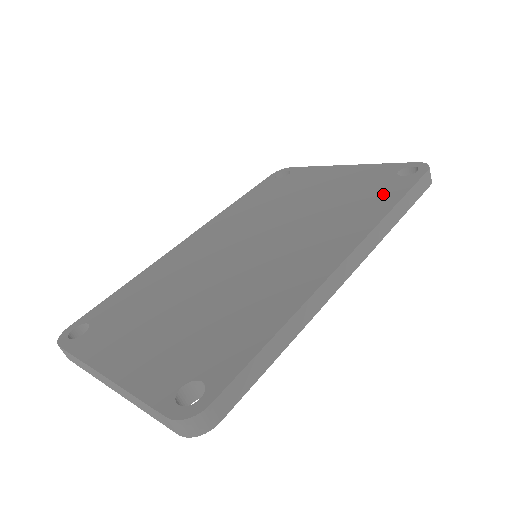
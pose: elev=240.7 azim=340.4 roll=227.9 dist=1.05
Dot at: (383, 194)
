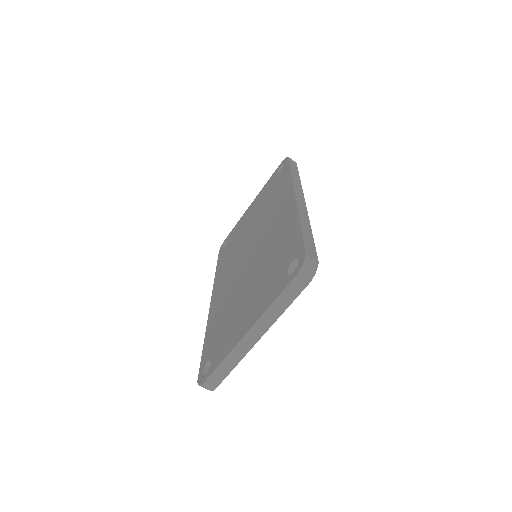
Dot at: (281, 179)
